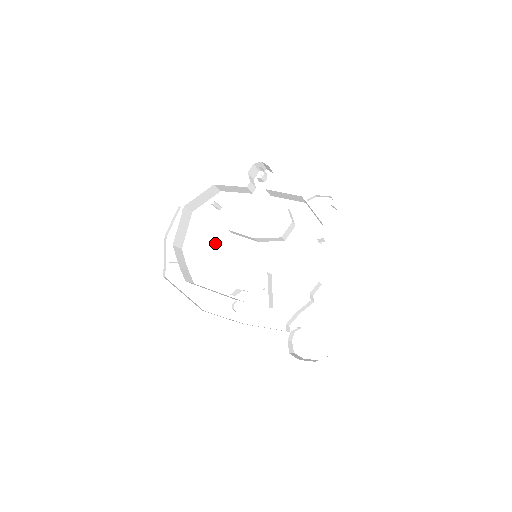
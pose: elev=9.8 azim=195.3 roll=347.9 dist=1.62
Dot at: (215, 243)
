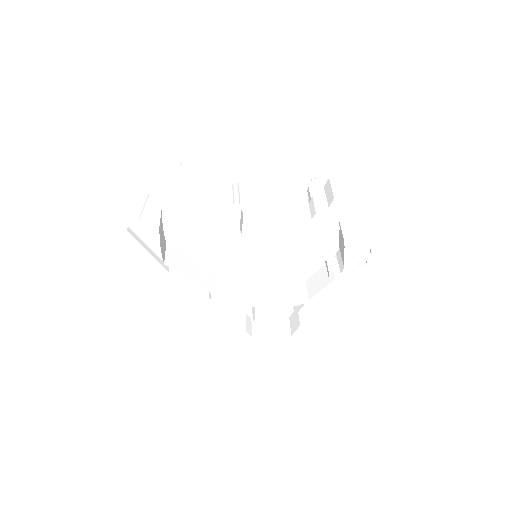
Dot at: (211, 218)
